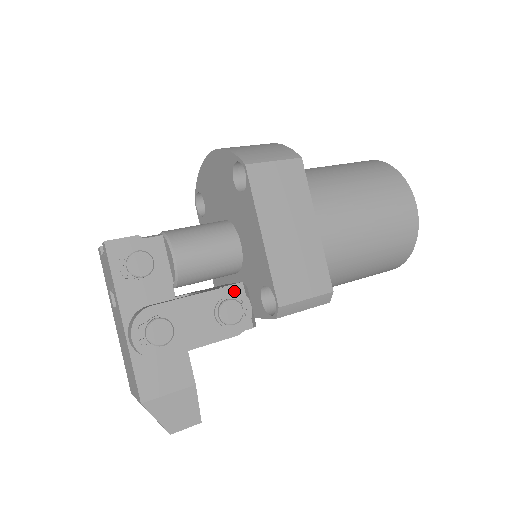
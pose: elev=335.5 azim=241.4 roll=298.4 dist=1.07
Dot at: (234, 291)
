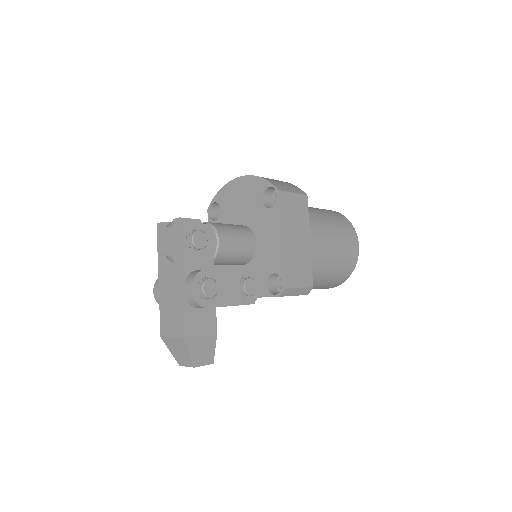
Dot at: (252, 273)
